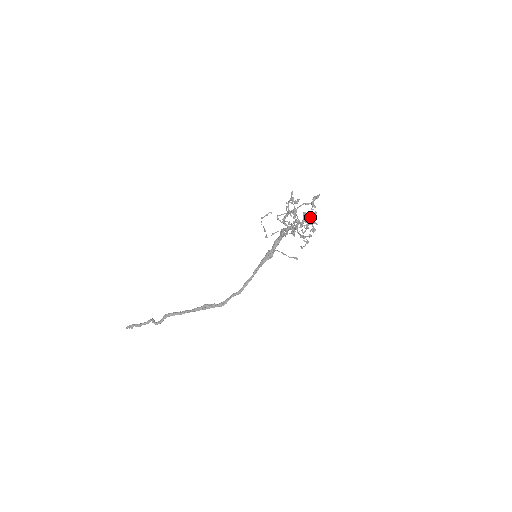
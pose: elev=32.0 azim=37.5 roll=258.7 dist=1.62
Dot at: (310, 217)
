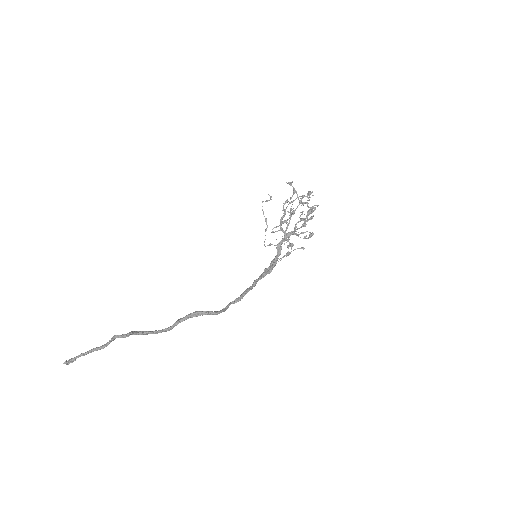
Dot at: occluded
